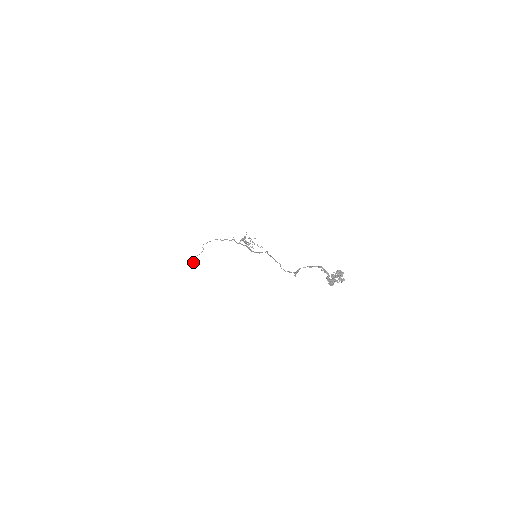
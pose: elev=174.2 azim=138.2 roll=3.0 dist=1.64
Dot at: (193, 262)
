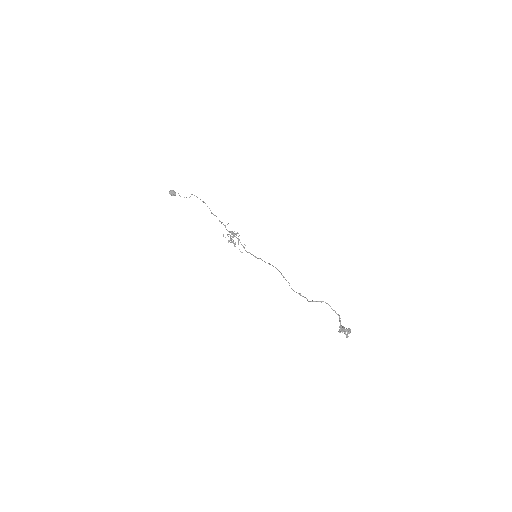
Dot at: occluded
